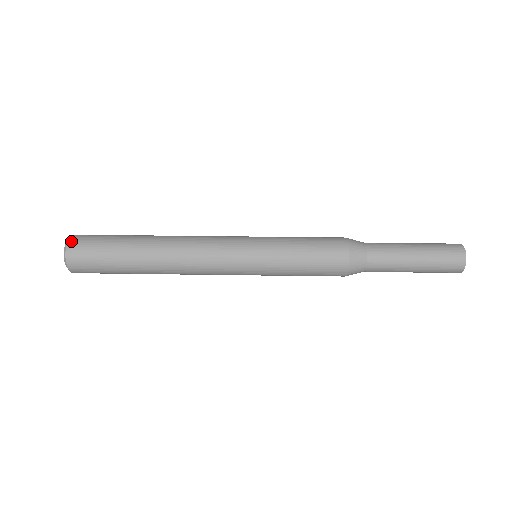
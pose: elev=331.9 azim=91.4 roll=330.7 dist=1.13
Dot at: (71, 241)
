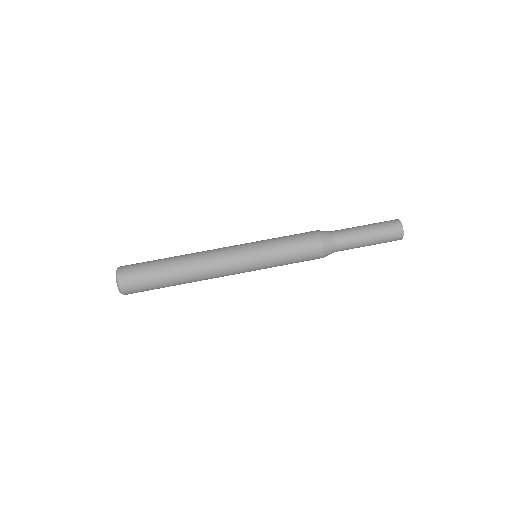
Dot at: (122, 288)
